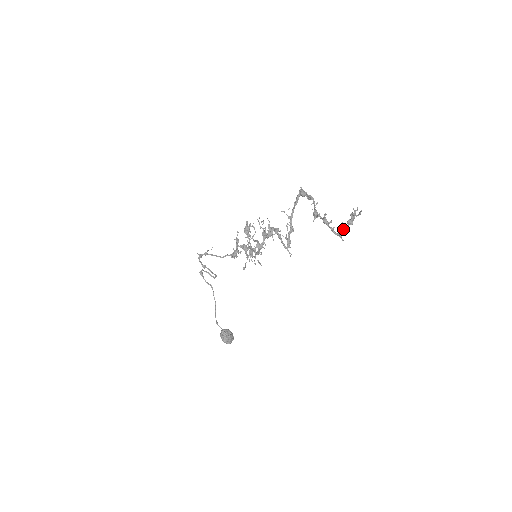
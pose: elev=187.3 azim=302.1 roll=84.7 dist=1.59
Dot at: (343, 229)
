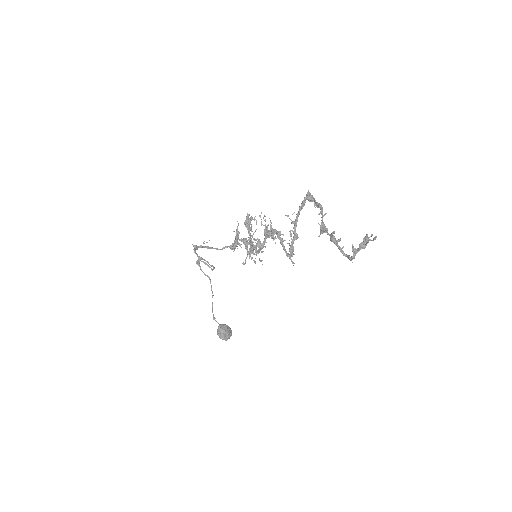
Dot at: (353, 252)
